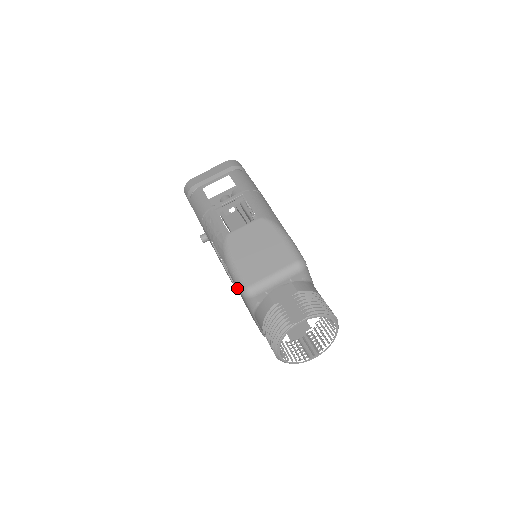
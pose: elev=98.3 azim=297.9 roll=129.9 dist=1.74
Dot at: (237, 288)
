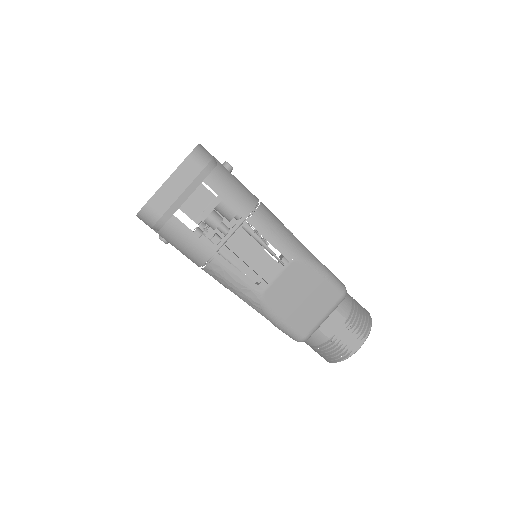
Dot at: occluded
